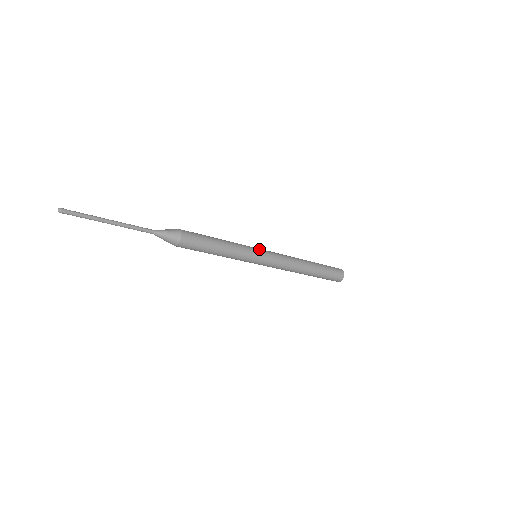
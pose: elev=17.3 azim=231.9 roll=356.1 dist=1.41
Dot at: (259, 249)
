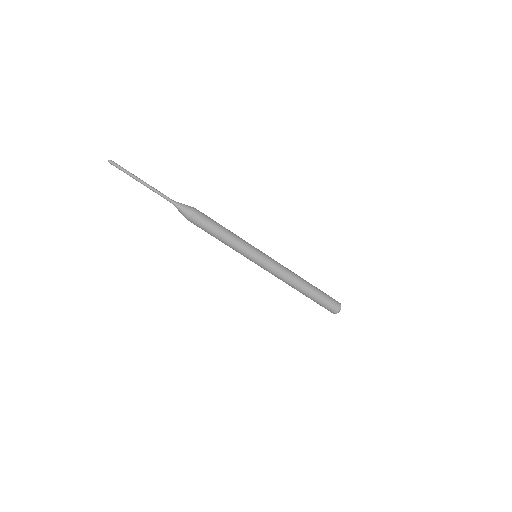
Dot at: occluded
